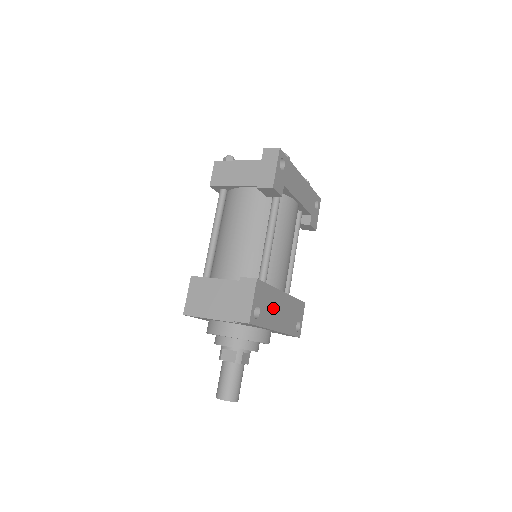
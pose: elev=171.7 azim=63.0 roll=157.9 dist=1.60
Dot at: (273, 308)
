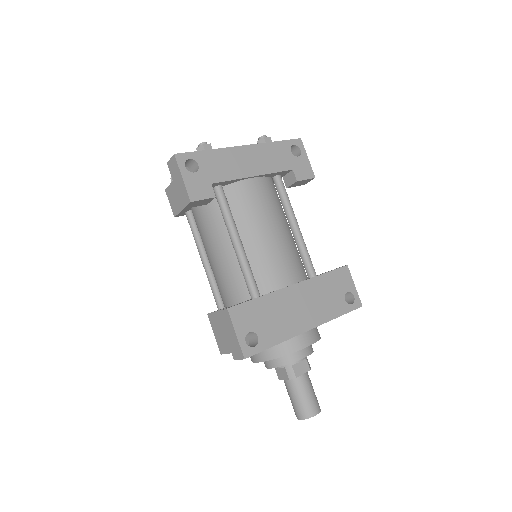
Dot at: (282, 314)
